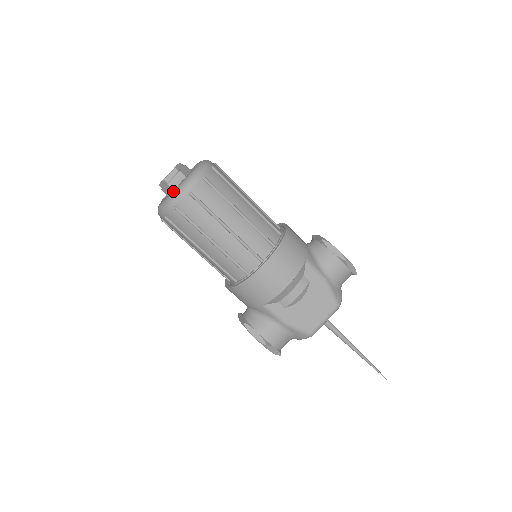
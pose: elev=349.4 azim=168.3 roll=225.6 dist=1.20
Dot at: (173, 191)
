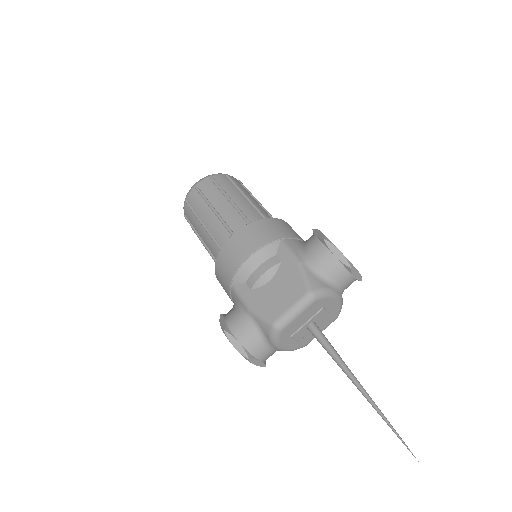
Dot at: occluded
